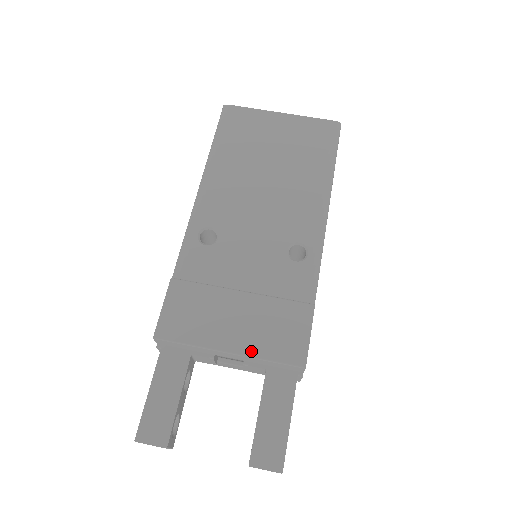
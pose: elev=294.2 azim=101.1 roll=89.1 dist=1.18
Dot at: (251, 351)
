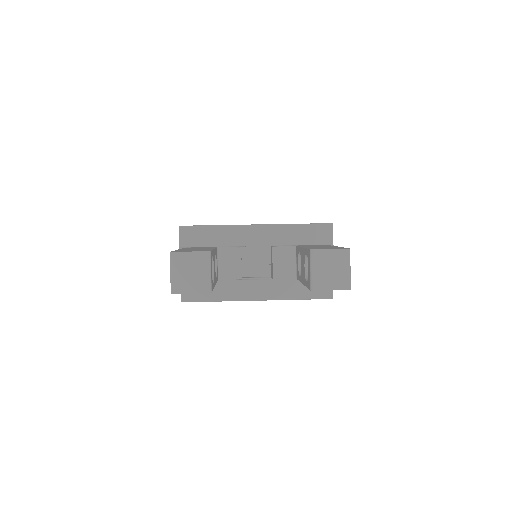
Dot at: (277, 224)
